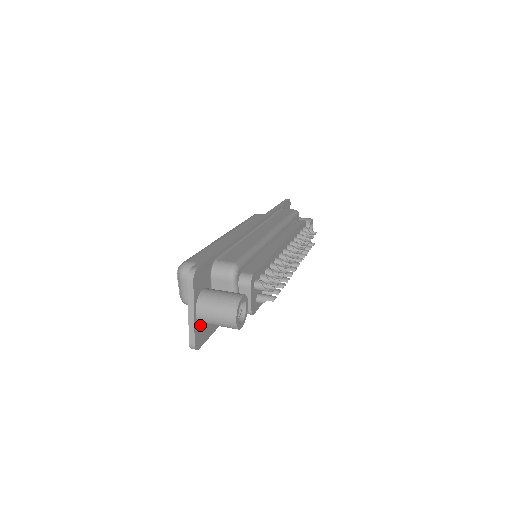
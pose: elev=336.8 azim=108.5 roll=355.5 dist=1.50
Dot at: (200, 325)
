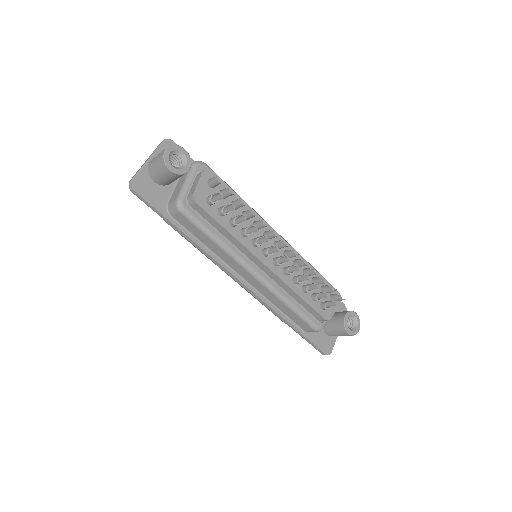
Dot at: (148, 178)
